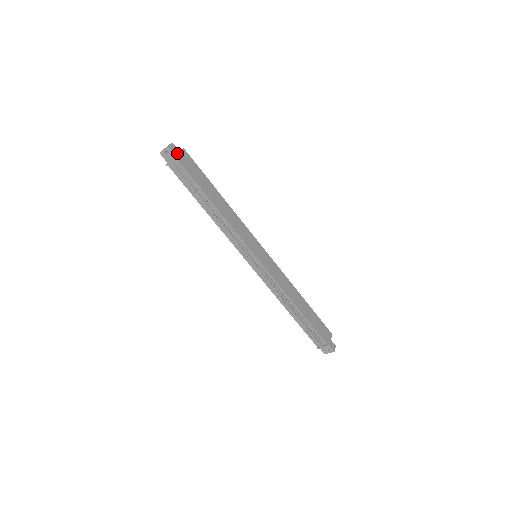
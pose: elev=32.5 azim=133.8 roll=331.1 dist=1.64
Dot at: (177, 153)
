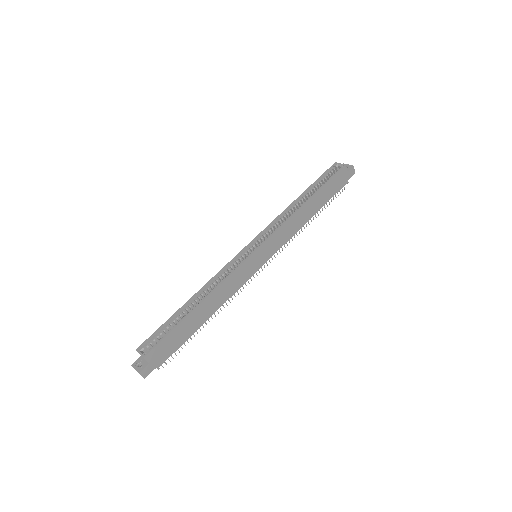
Dot at: (152, 367)
